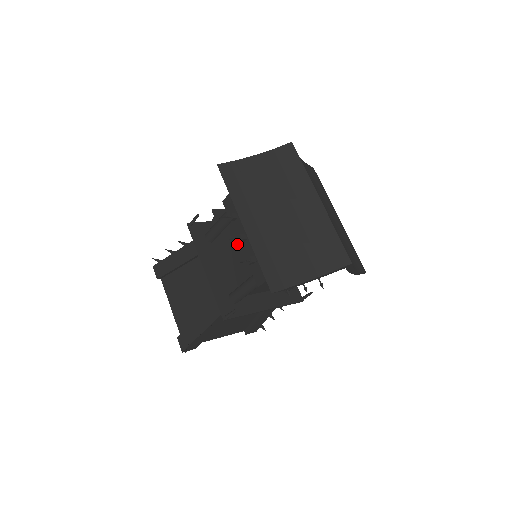
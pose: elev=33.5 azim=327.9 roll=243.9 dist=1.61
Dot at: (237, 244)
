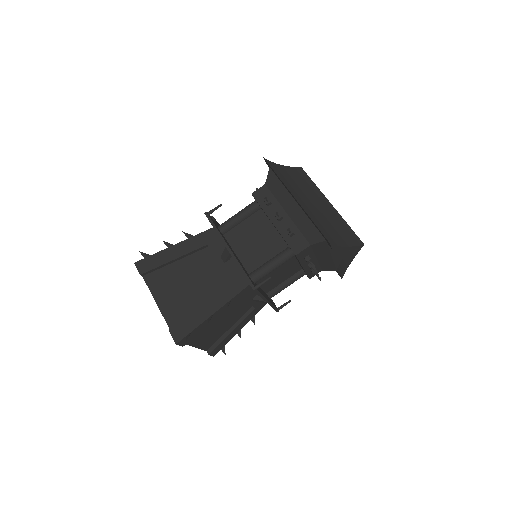
Dot at: (260, 231)
